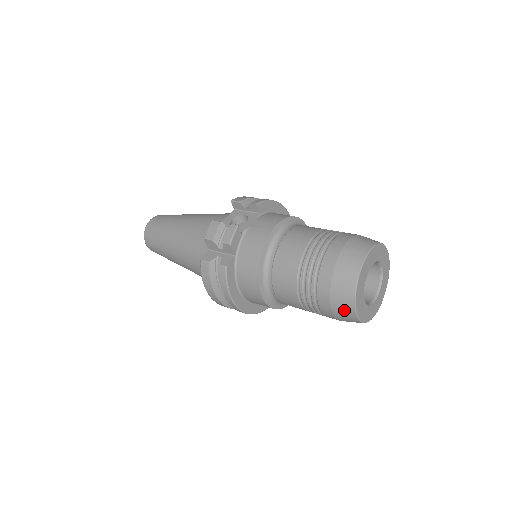
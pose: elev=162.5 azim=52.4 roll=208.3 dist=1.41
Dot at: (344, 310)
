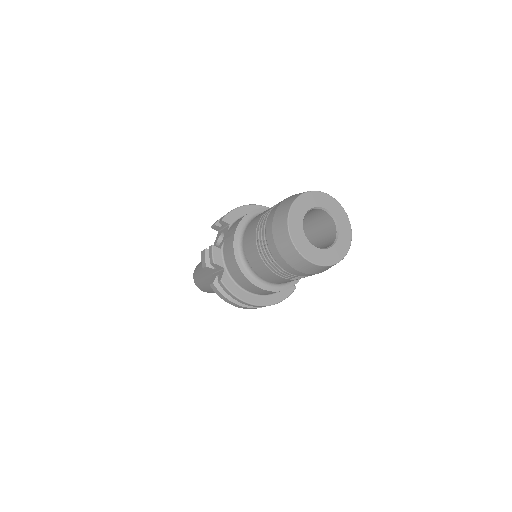
Dot at: (302, 265)
